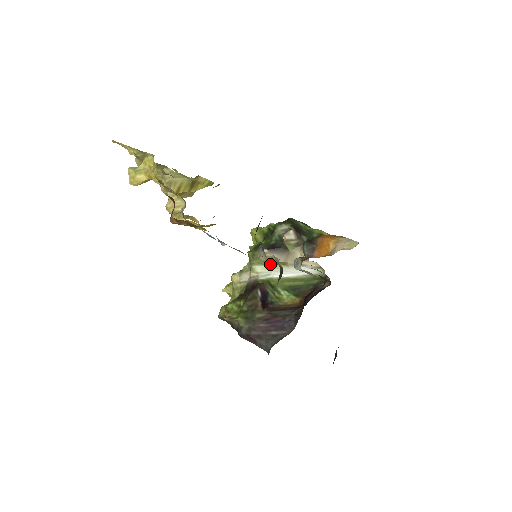
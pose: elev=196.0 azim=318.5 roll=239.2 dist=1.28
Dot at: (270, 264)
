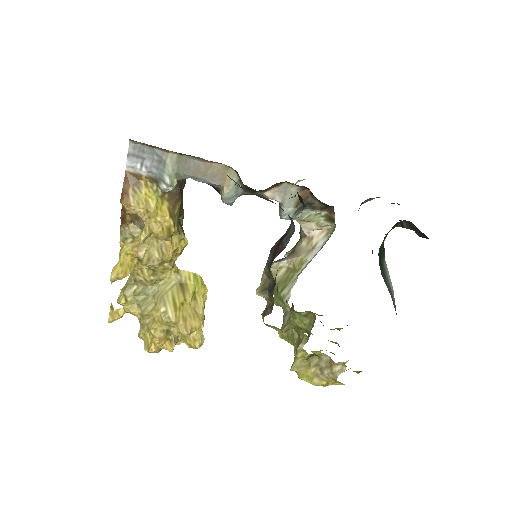
Dot at: (292, 277)
